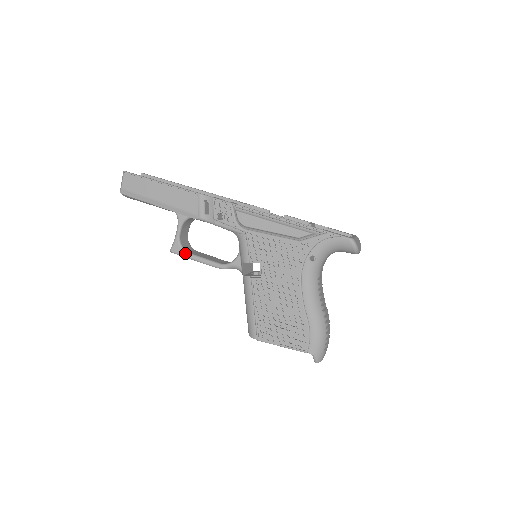
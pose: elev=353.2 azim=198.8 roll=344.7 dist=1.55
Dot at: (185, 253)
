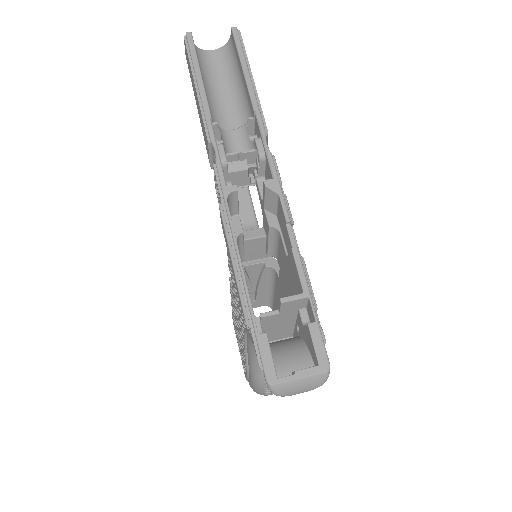
Dot at: occluded
